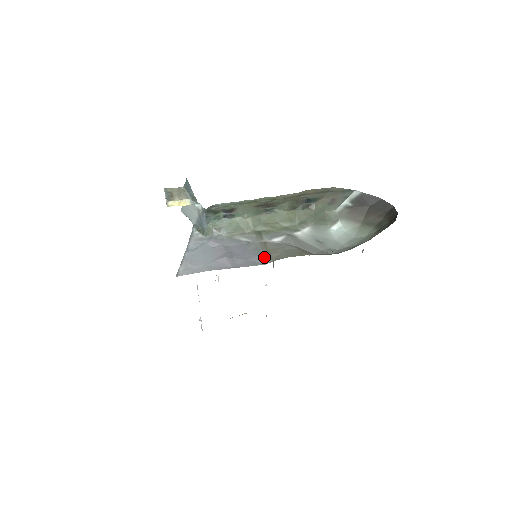
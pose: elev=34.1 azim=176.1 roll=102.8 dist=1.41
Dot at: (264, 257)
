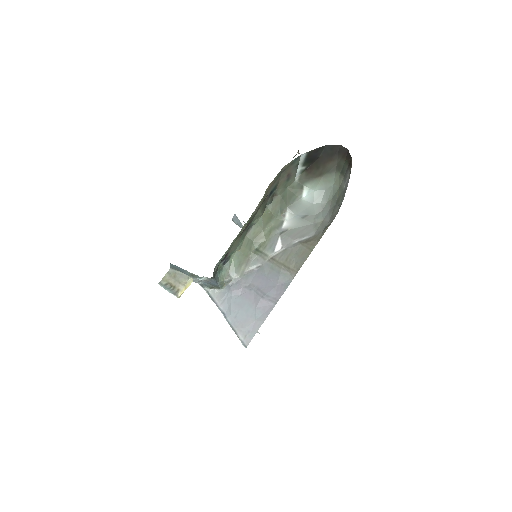
Dot at: (286, 273)
